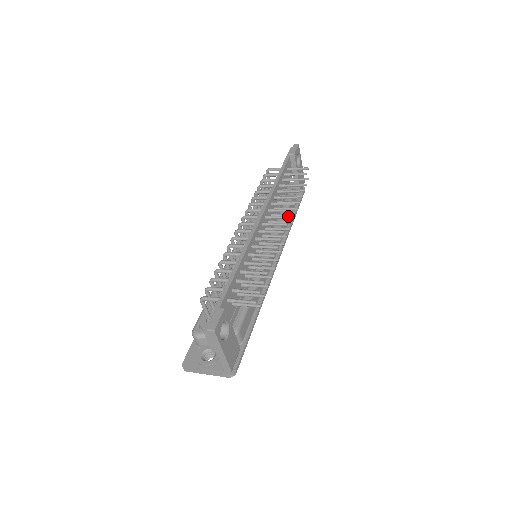
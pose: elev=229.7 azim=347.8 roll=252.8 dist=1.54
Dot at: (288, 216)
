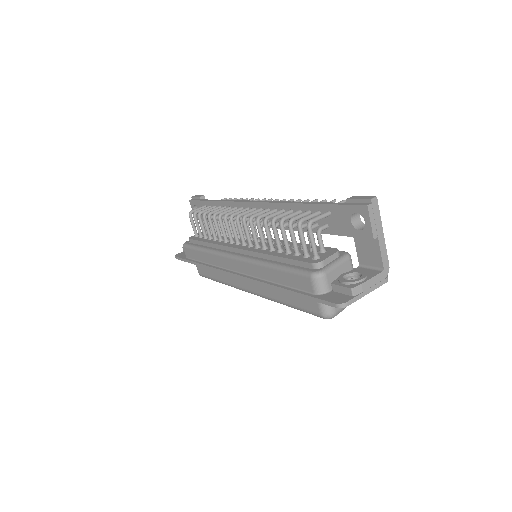
Dot at: (271, 198)
